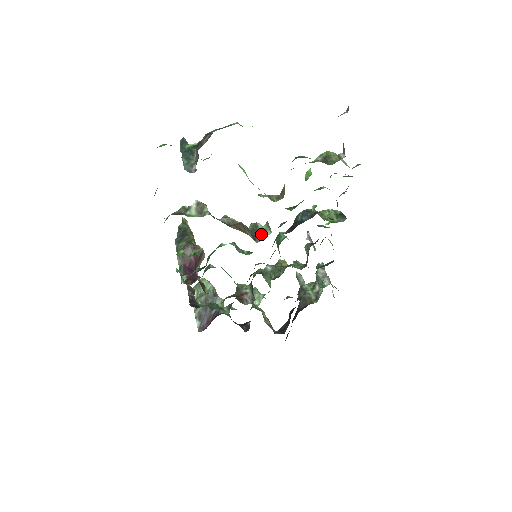
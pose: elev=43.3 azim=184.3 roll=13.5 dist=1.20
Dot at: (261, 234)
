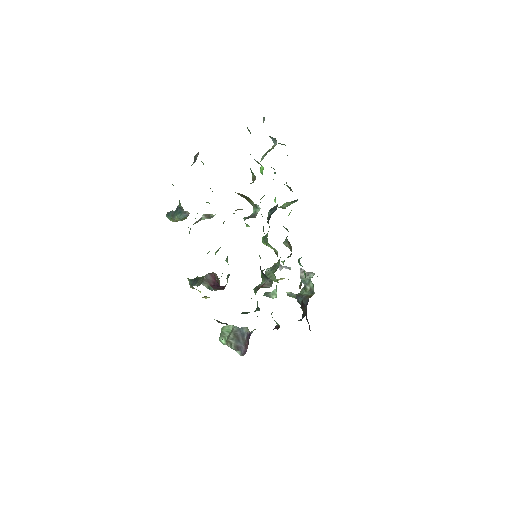
Dot at: (254, 214)
